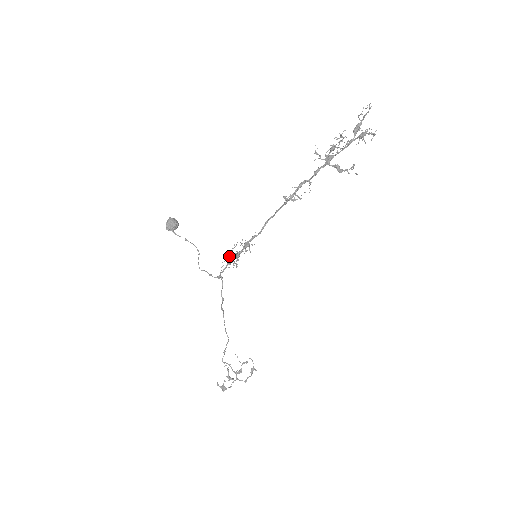
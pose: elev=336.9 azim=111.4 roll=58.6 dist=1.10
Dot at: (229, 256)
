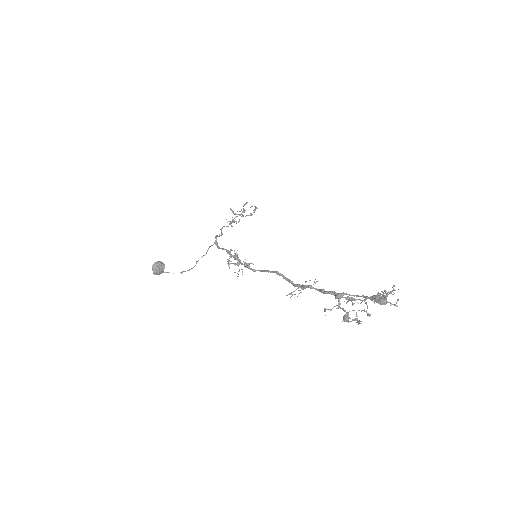
Dot at: (229, 264)
